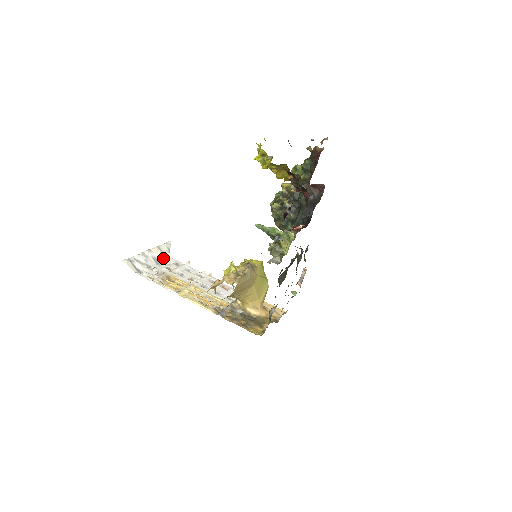
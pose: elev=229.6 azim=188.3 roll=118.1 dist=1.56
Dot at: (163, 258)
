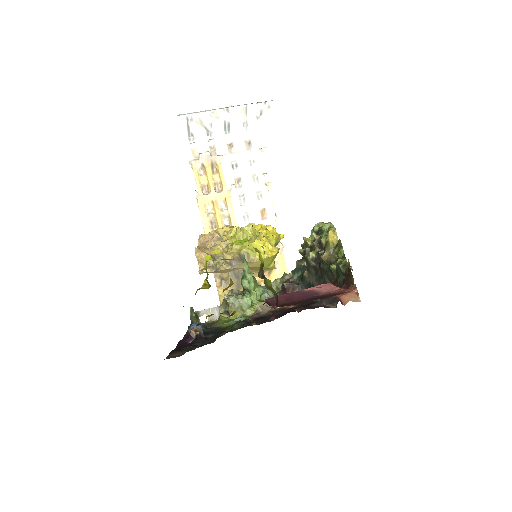
Dot at: (240, 125)
